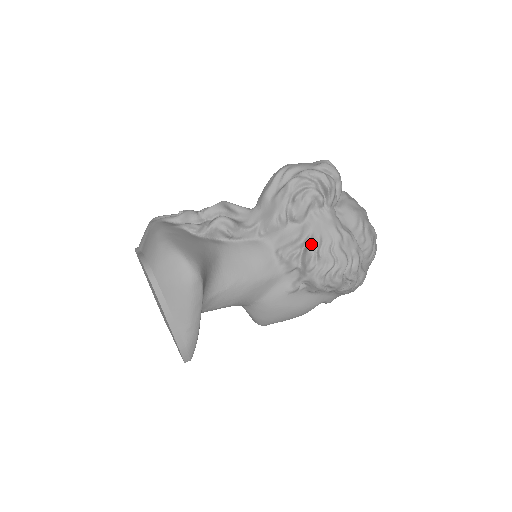
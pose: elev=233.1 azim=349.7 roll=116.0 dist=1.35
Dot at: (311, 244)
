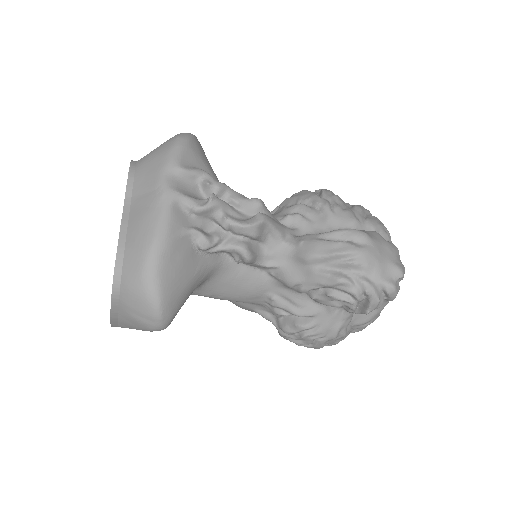
Dot at: (304, 326)
